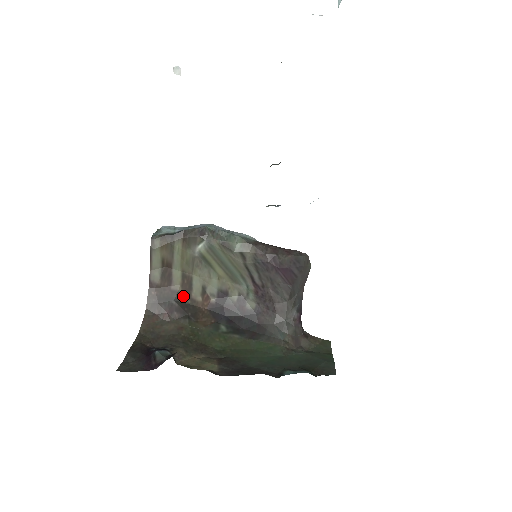
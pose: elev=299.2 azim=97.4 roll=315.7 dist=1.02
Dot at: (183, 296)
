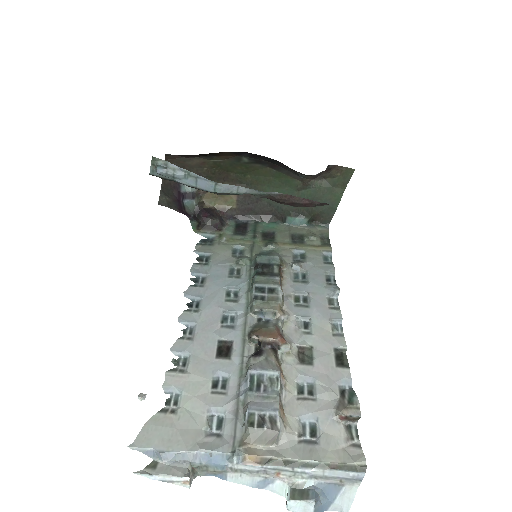
Dot at: occluded
